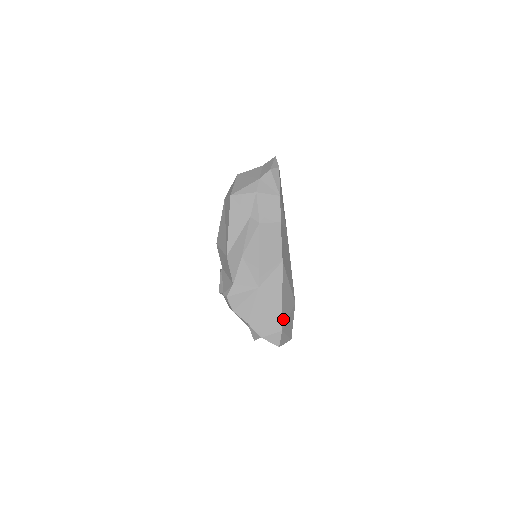
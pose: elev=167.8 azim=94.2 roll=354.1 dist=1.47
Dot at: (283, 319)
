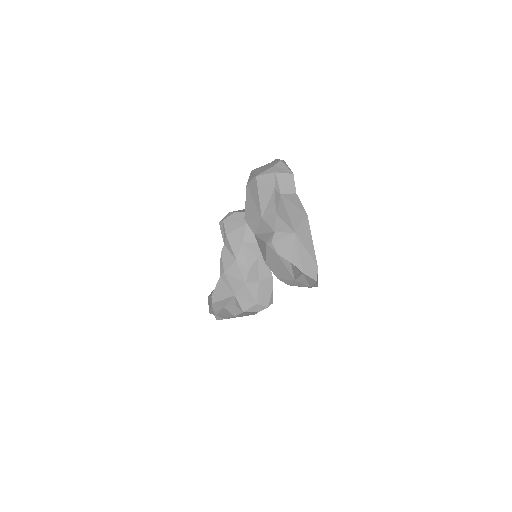
Dot at: occluded
